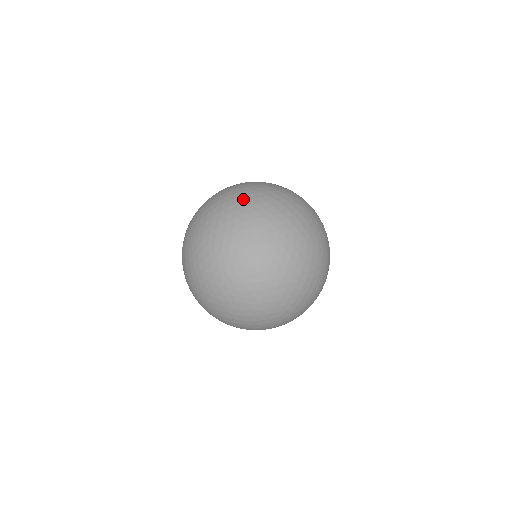
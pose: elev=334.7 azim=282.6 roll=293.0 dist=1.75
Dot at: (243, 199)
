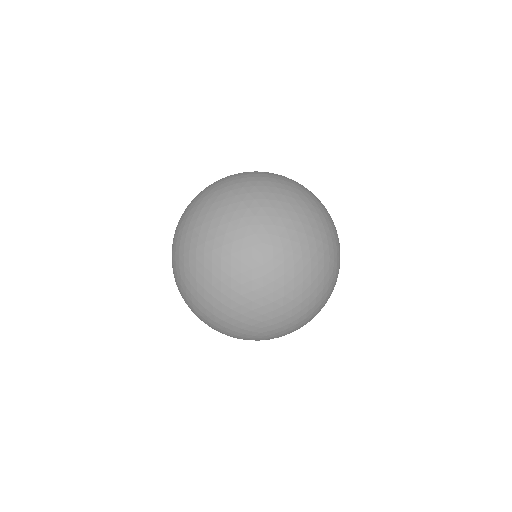
Dot at: occluded
